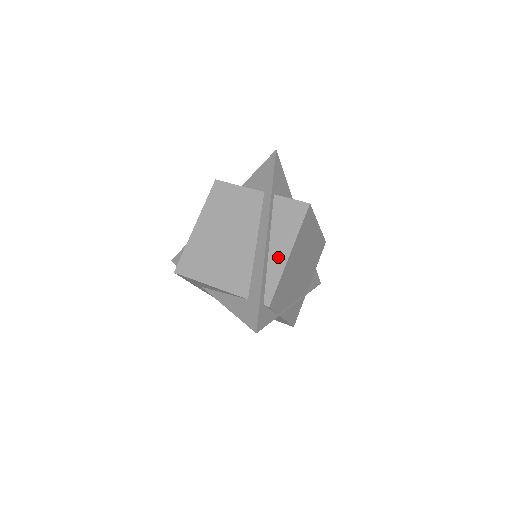
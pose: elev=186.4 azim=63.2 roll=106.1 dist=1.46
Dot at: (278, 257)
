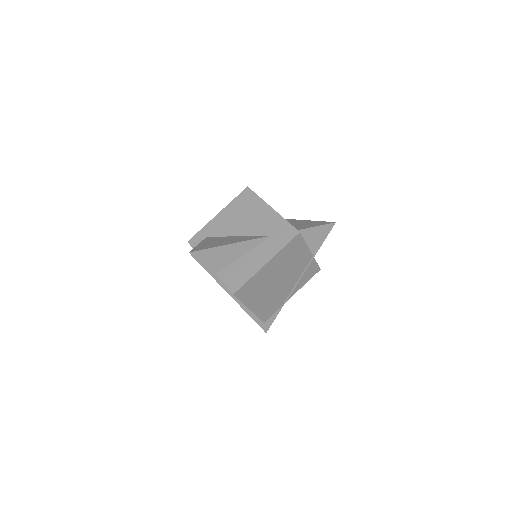
Dot at: occluded
